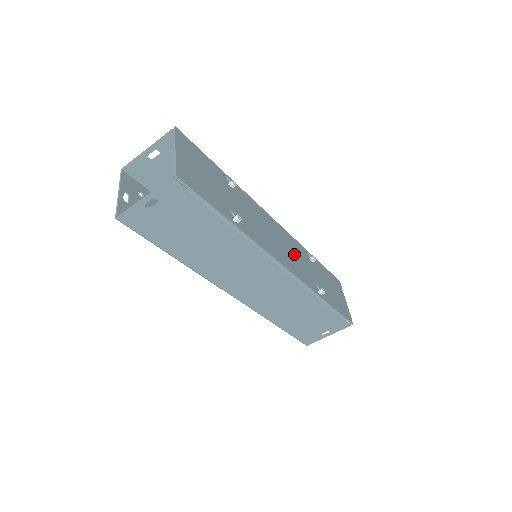
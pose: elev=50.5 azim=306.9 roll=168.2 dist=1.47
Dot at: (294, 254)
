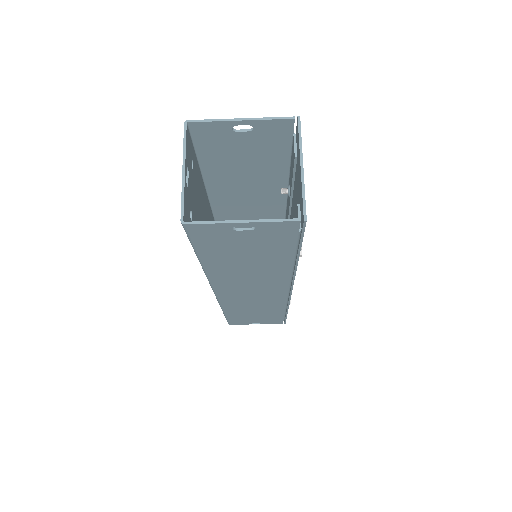
Dot at: occluded
